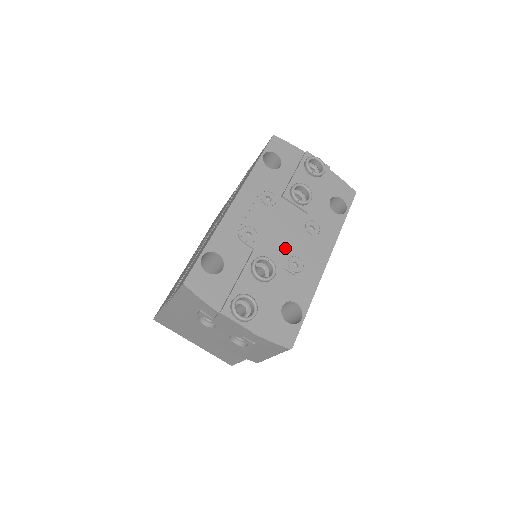
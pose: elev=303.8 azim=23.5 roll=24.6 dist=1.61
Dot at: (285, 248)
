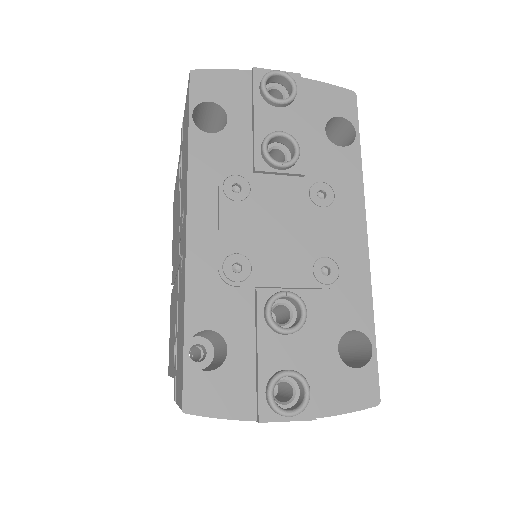
Dot at: (299, 255)
